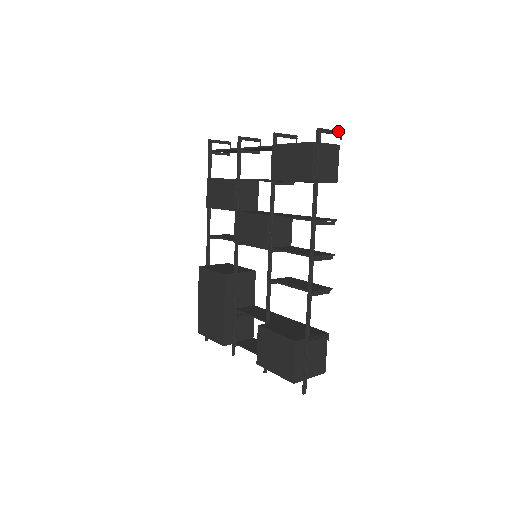
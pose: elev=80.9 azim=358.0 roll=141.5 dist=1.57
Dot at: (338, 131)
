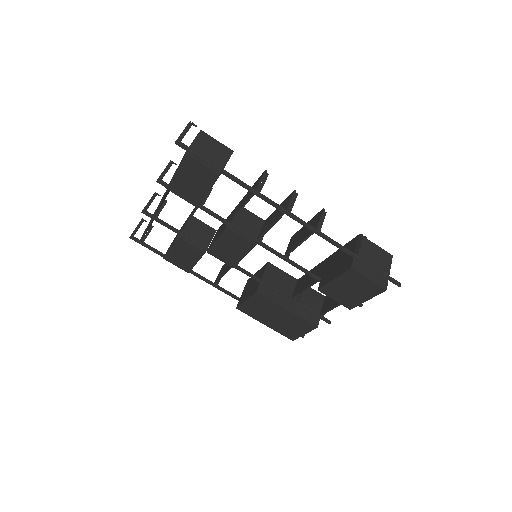
Dot at: (188, 125)
